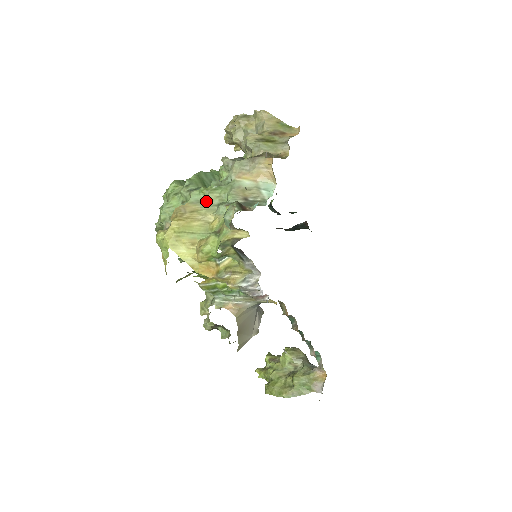
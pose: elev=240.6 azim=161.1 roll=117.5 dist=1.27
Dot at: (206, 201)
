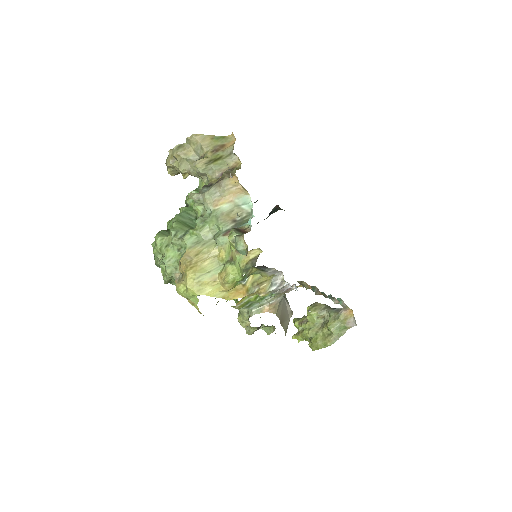
Dot at: (201, 240)
